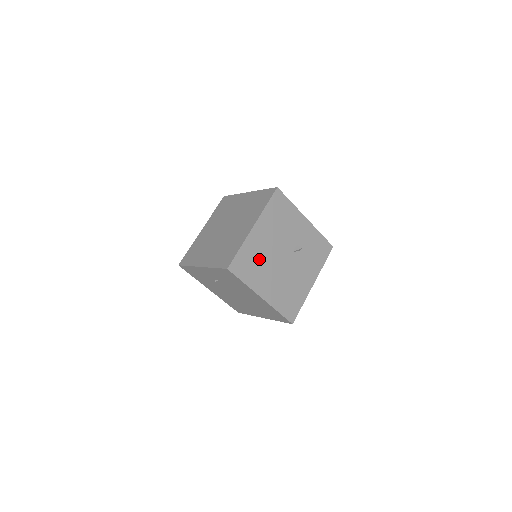
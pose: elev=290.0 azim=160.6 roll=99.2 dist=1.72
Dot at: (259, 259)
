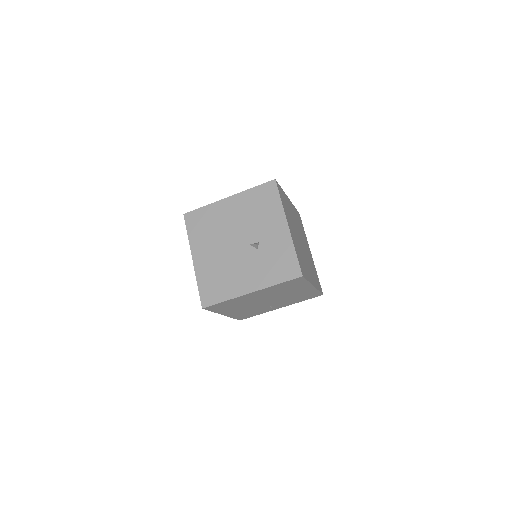
Dot at: (214, 226)
